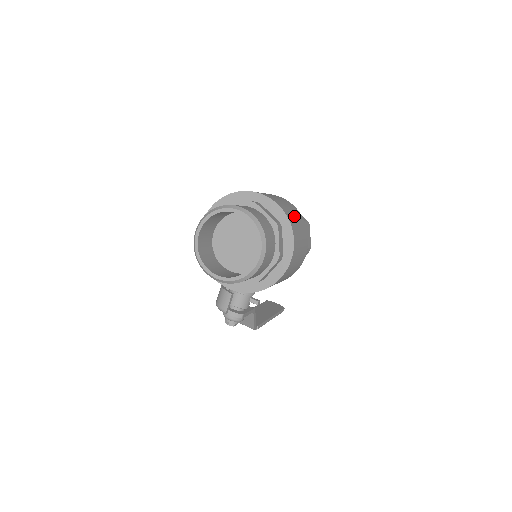
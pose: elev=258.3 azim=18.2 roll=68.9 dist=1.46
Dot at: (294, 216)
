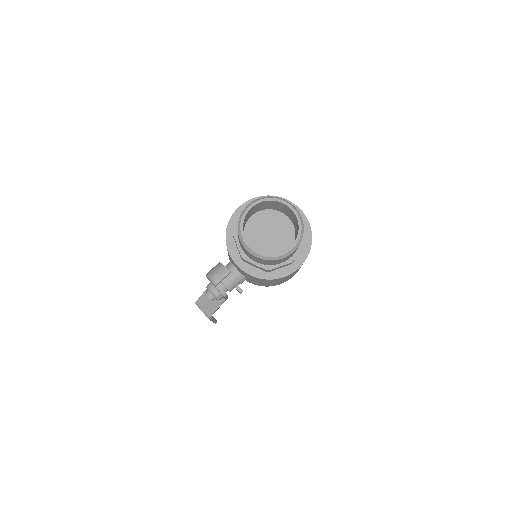
Dot at: occluded
